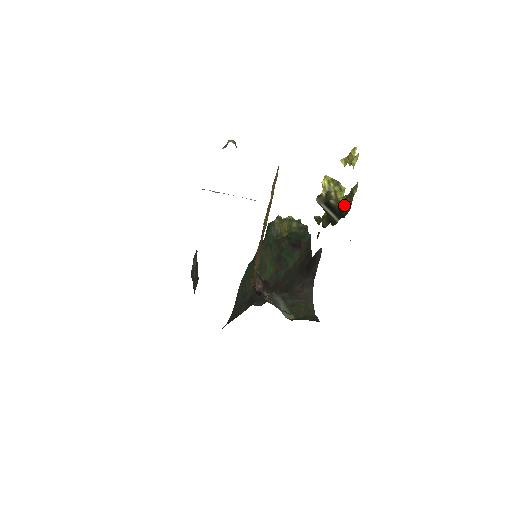
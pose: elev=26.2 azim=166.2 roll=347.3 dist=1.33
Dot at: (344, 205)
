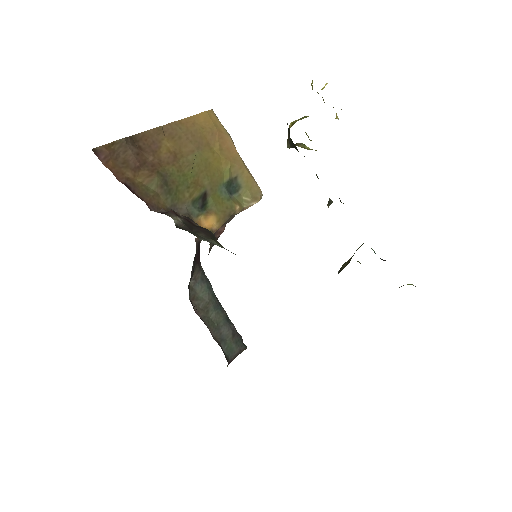
Dot at: occluded
